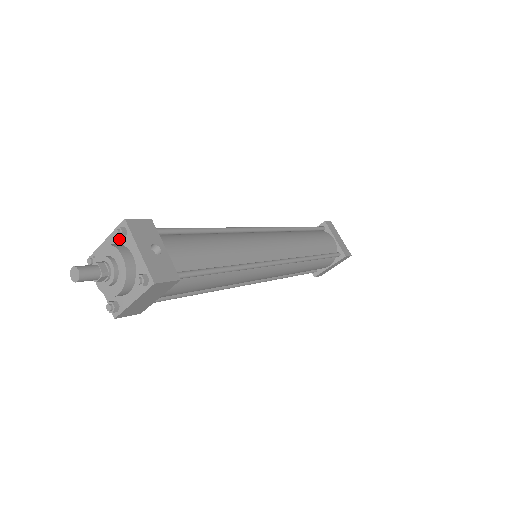
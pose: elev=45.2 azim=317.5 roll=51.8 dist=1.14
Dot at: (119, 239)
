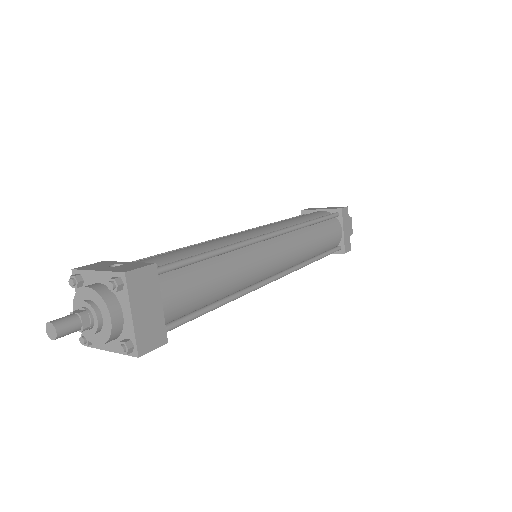
Dot at: occluded
